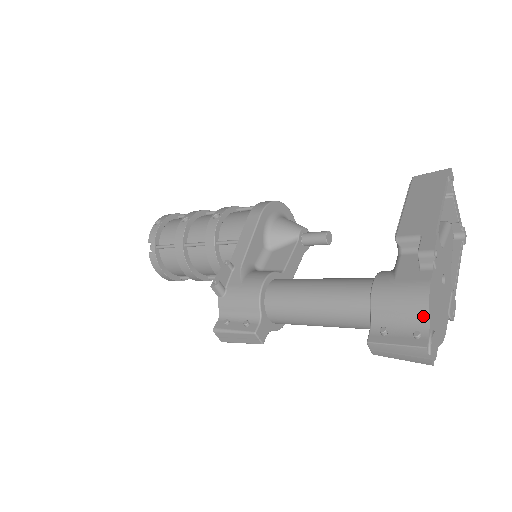
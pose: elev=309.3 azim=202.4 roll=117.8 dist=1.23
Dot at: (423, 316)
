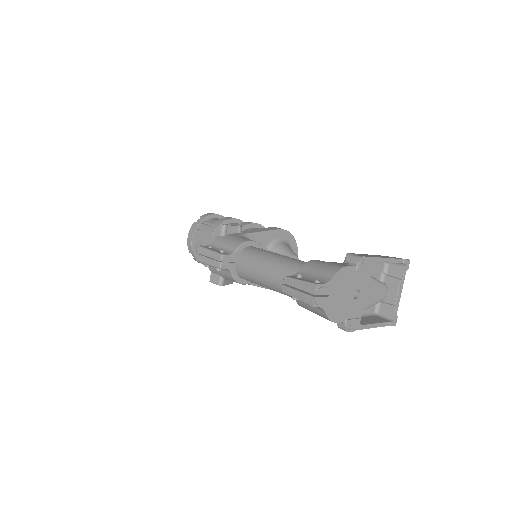
Dot at: (329, 276)
